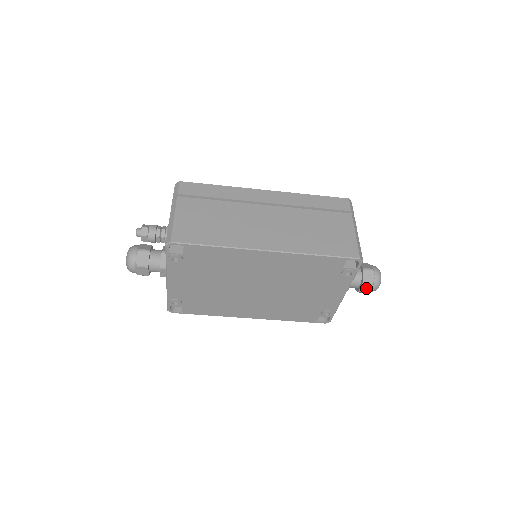
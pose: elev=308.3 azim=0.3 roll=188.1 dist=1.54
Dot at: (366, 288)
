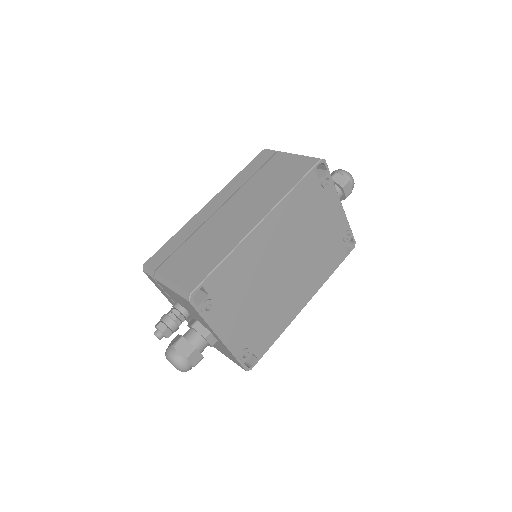
Dot at: (347, 188)
